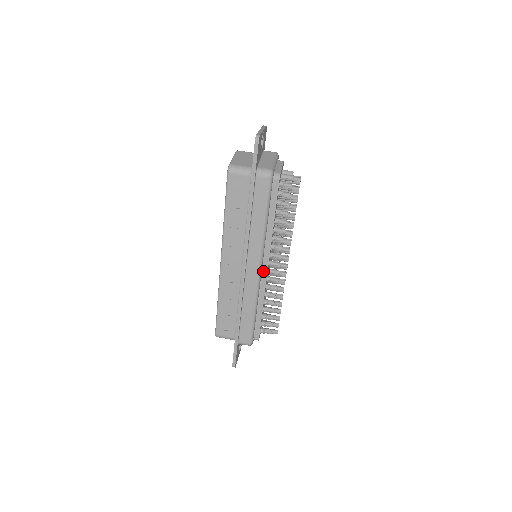
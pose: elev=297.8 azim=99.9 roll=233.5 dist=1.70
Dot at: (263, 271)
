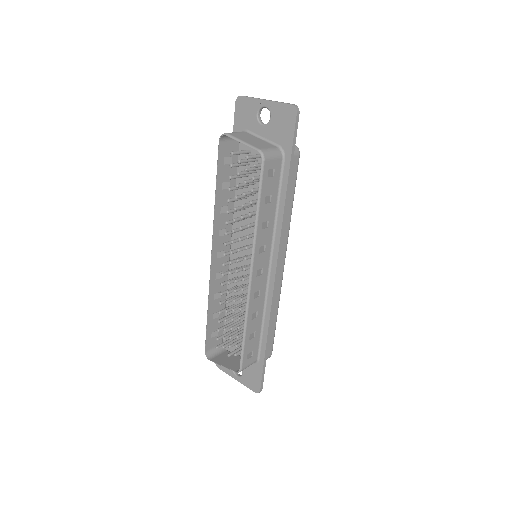
Dot at: occluded
